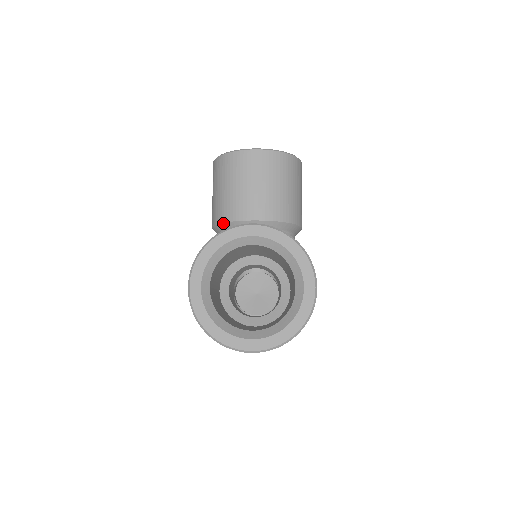
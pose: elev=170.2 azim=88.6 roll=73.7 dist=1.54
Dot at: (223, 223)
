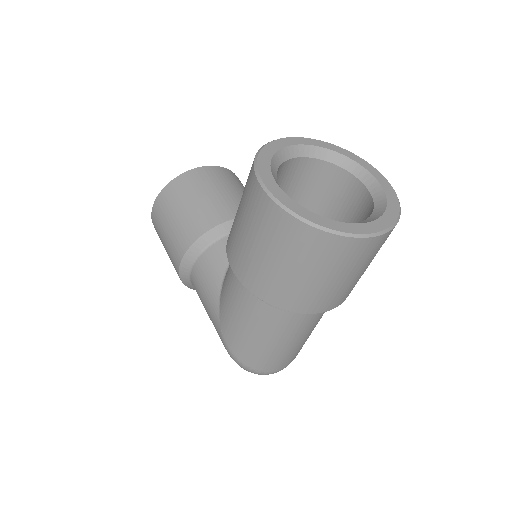
Dot at: (203, 234)
